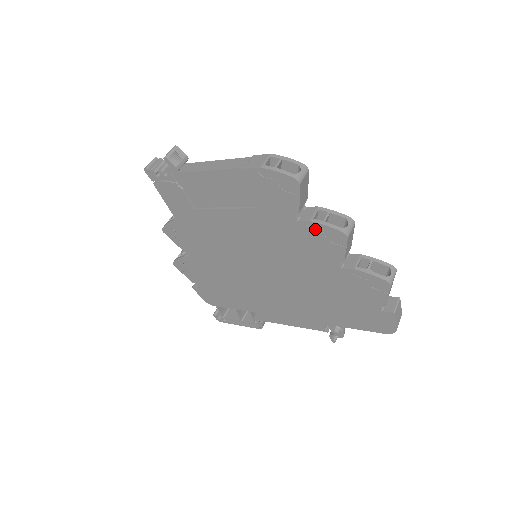
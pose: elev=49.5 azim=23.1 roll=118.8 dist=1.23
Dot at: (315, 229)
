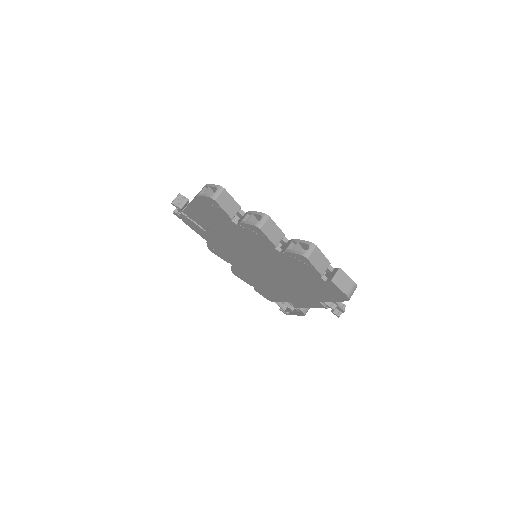
Dot at: (246, 228)
